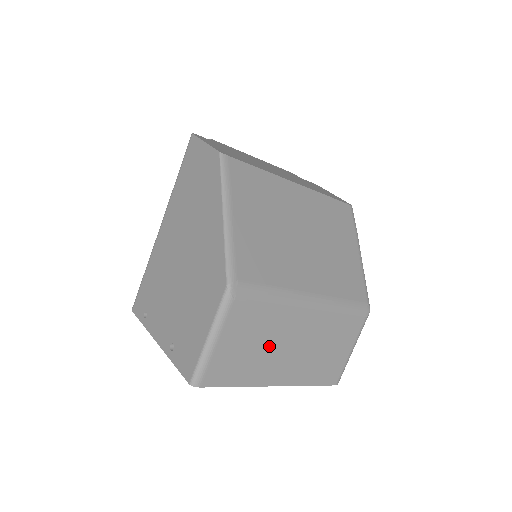
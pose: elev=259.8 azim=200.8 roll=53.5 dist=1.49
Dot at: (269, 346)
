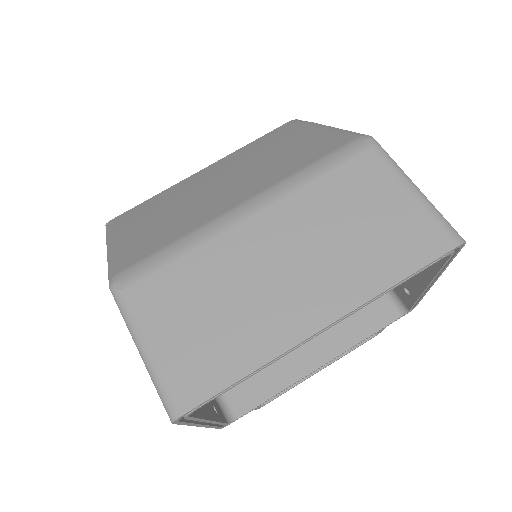
Dot at: (240, 294)
